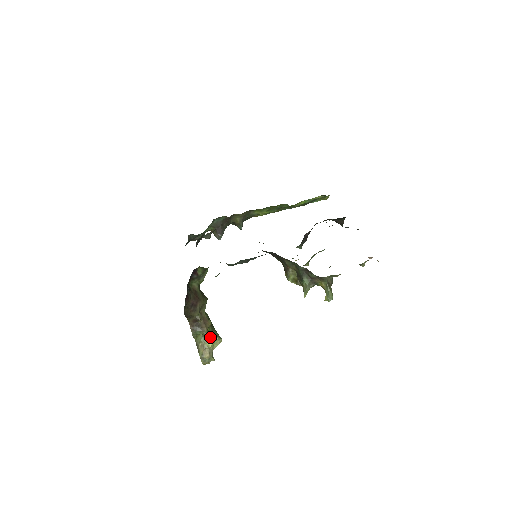
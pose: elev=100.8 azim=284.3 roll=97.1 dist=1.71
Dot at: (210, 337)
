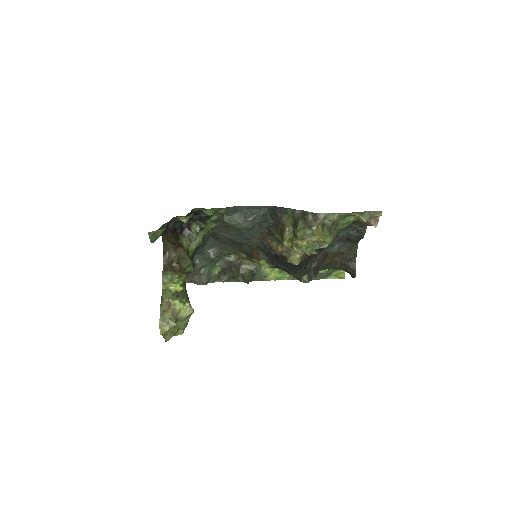
Dot at: (180, 297)
